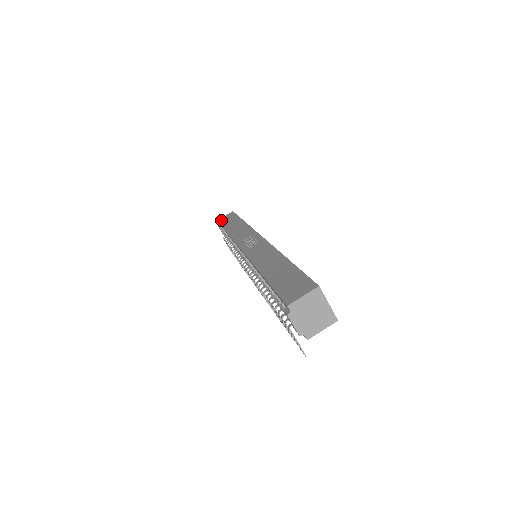
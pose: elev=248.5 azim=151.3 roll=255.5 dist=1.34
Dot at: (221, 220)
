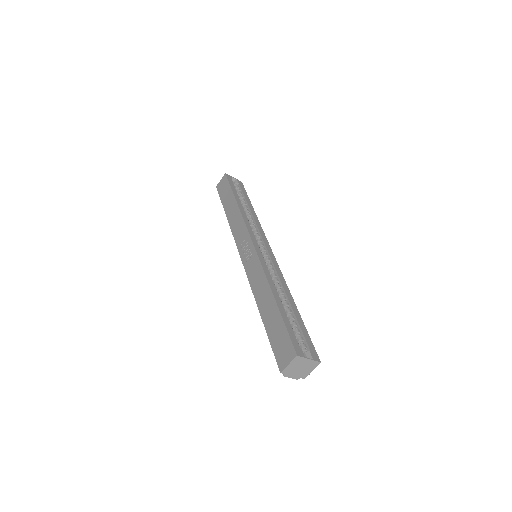
Dot at: (219, 188)
